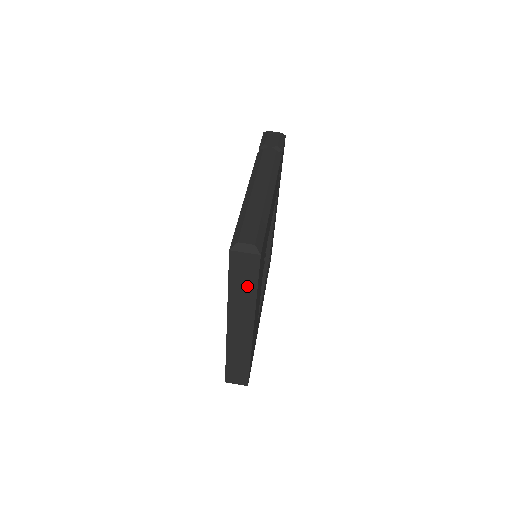
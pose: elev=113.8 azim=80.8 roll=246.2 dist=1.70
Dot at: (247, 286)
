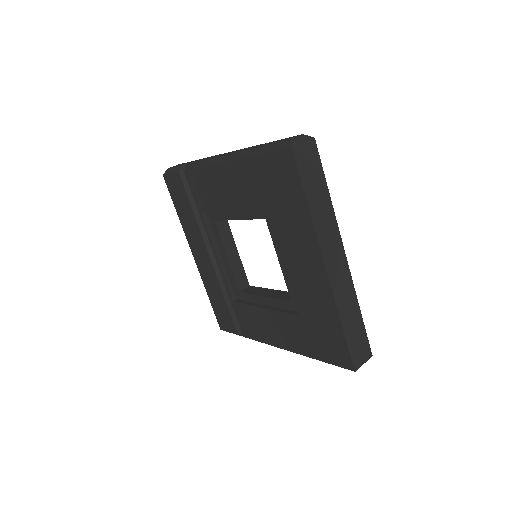
Dot at: (320, 190)
